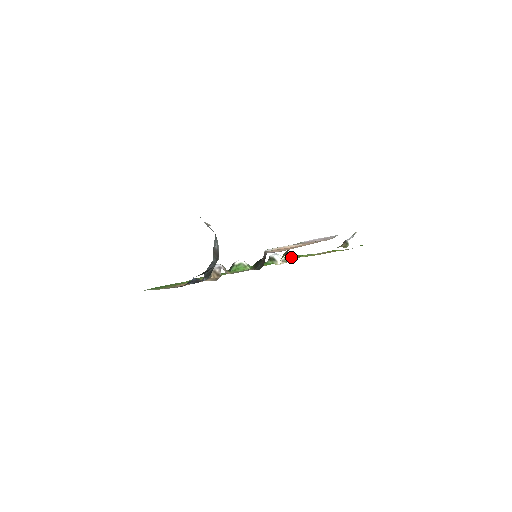
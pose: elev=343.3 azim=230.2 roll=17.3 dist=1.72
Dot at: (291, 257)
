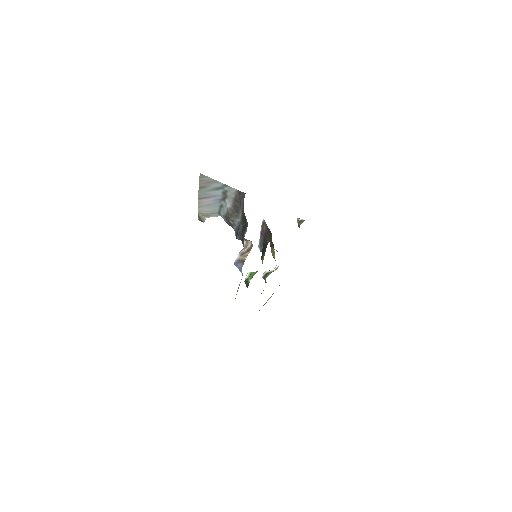
Dot at: occluded
